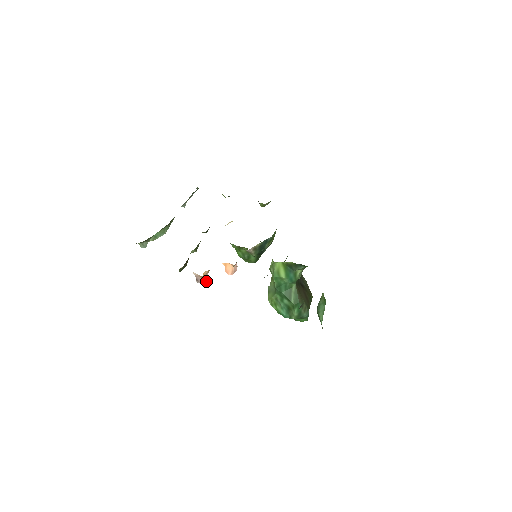
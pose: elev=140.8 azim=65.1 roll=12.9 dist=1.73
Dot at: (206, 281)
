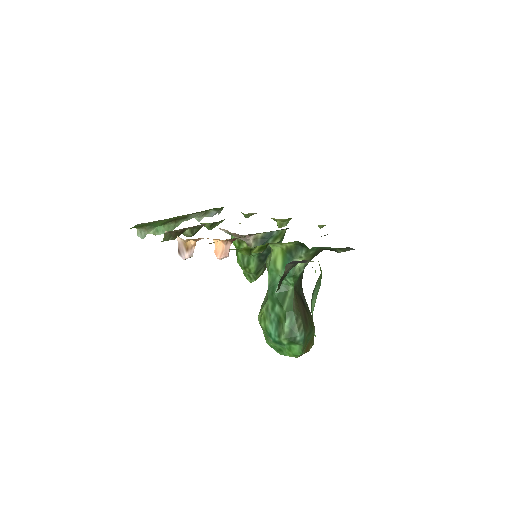
Dot at: (189, 255)
